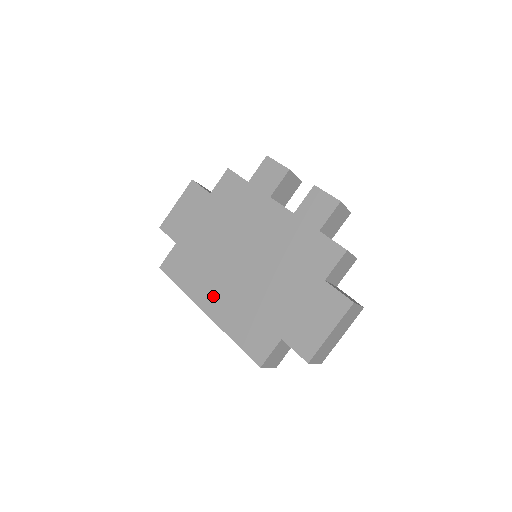
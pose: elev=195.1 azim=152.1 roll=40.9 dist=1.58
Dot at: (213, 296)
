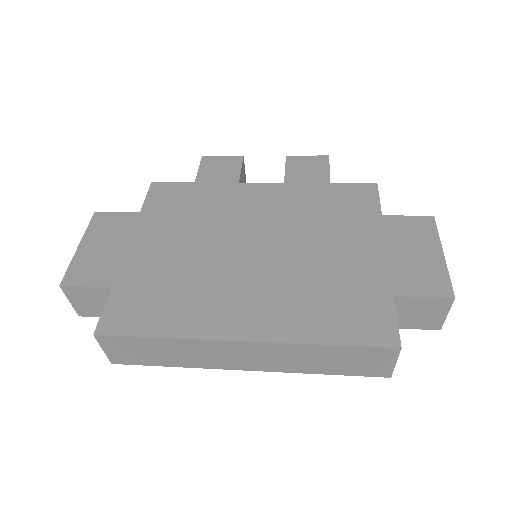
Dot at: (239, 312)
